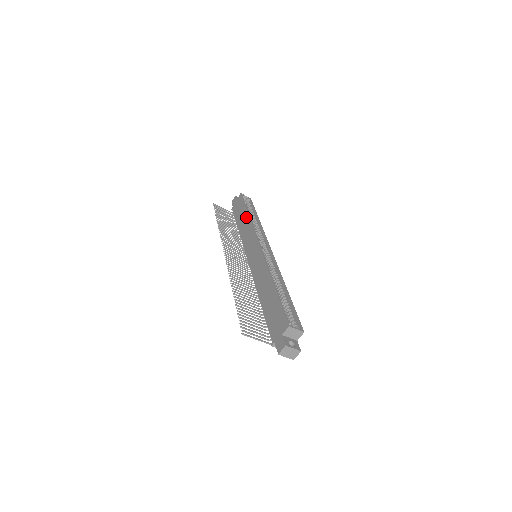
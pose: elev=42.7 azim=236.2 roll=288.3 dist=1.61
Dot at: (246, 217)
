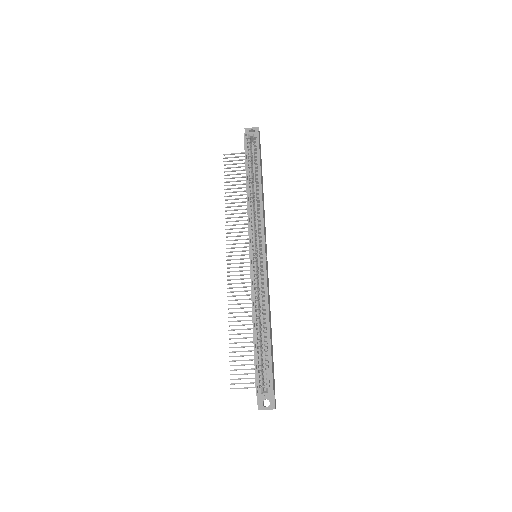
Dot at: (246, 188)
